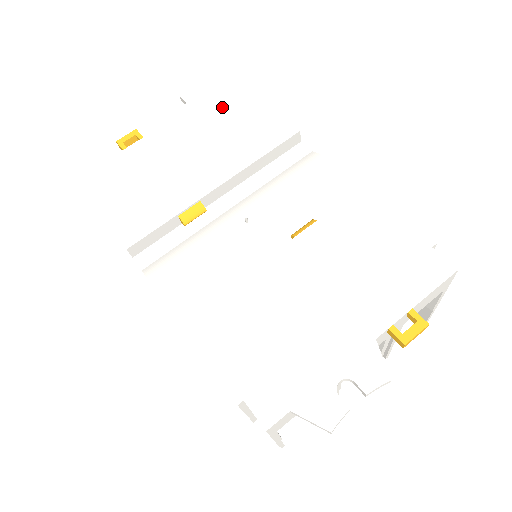
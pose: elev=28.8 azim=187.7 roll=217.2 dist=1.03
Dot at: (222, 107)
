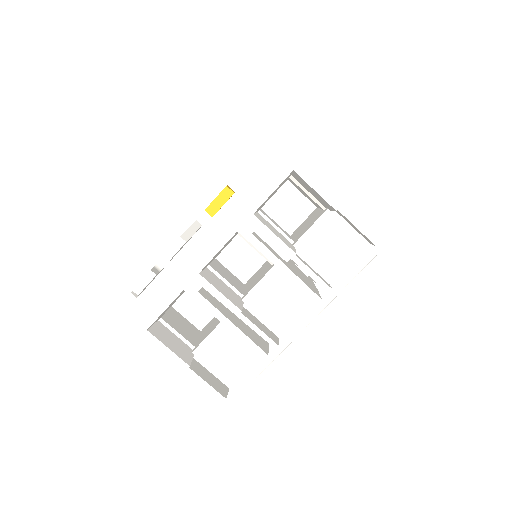
Dot at: occluded
